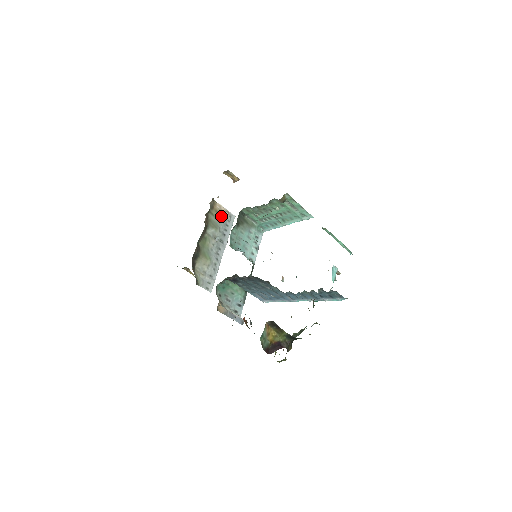
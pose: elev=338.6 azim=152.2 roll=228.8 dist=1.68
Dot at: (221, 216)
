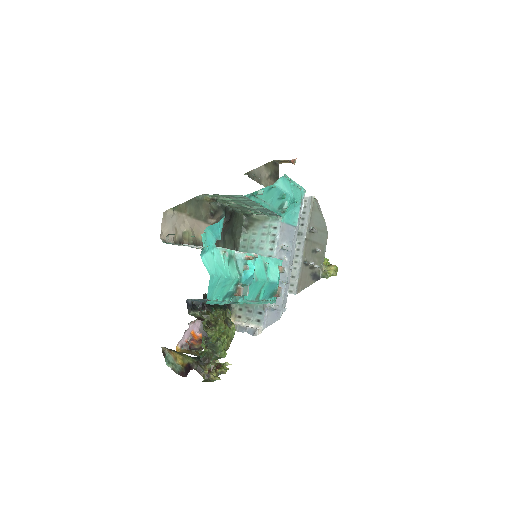
Dot at: occluded
